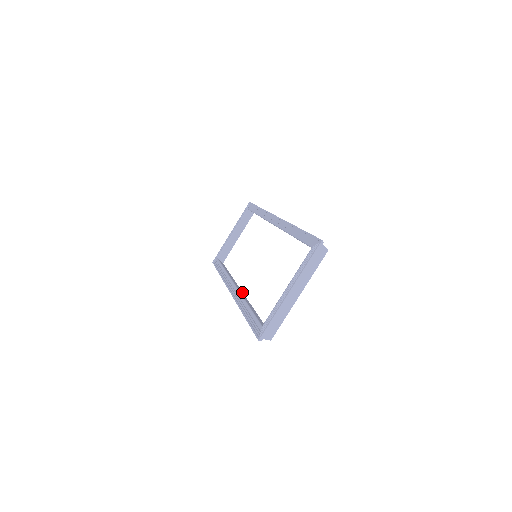
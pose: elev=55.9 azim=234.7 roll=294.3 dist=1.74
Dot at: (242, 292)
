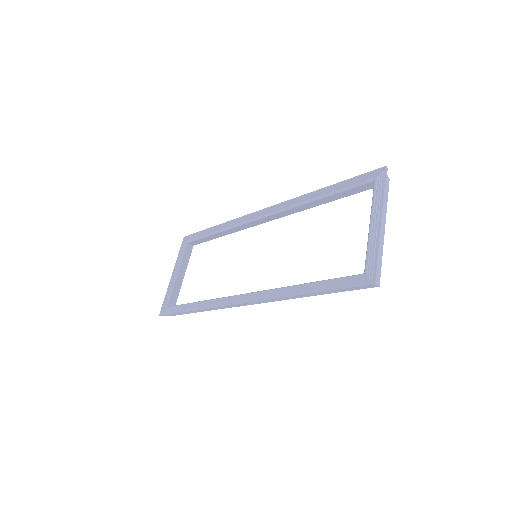
Dot at: occluded
